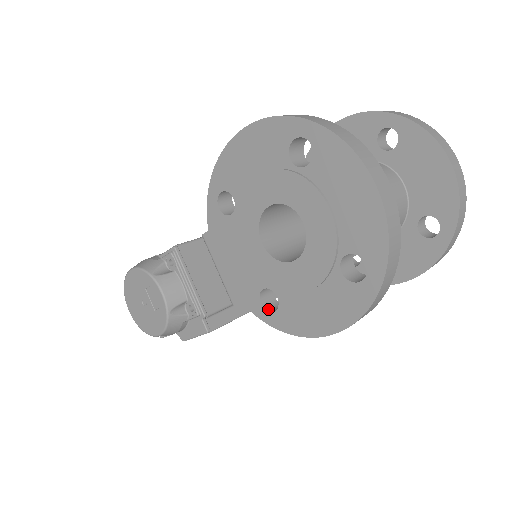
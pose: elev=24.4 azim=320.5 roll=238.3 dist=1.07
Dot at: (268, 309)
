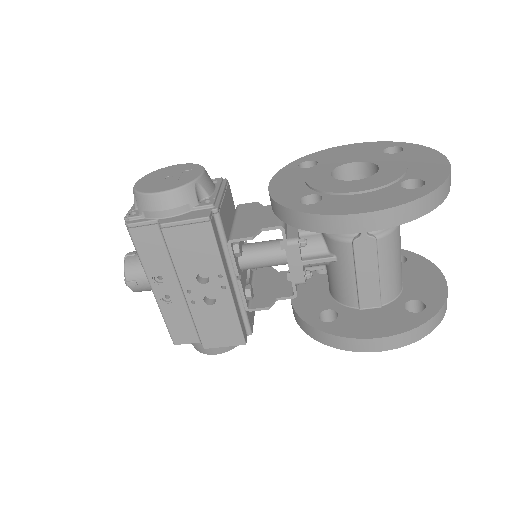
Dot at: (303, 206)
